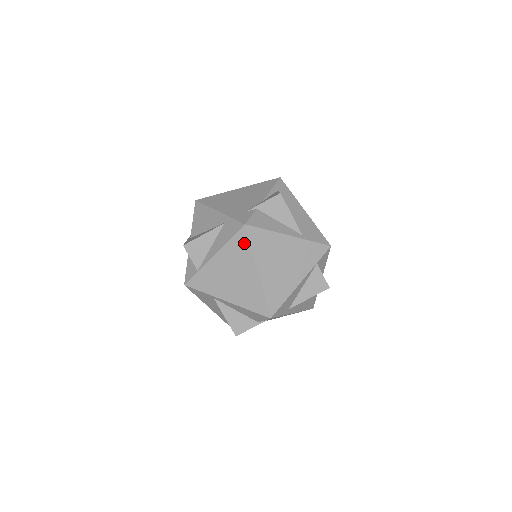
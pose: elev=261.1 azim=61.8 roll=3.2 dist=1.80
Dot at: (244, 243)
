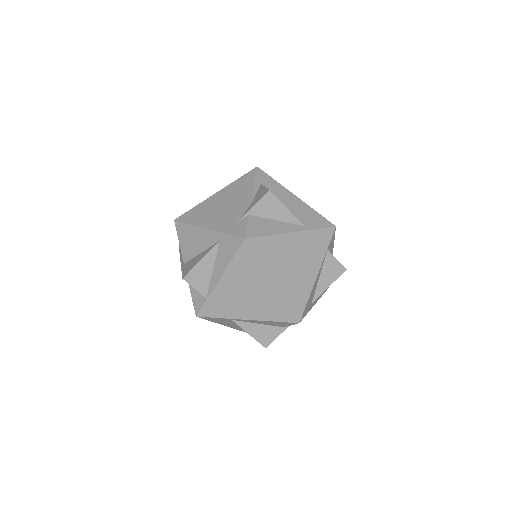
Dot at: (249, 258)
